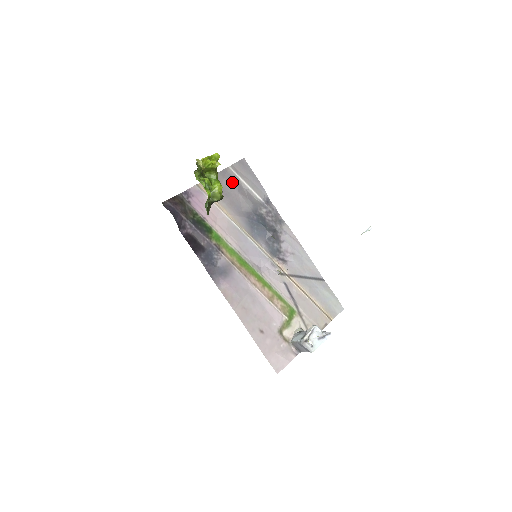
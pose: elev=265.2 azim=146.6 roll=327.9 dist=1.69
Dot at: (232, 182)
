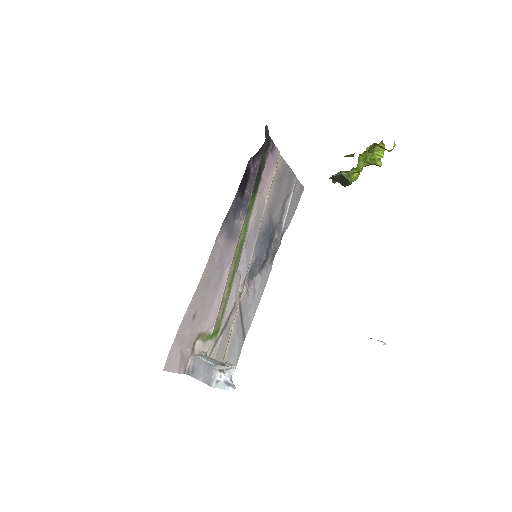
Dot at: (288, 188)
